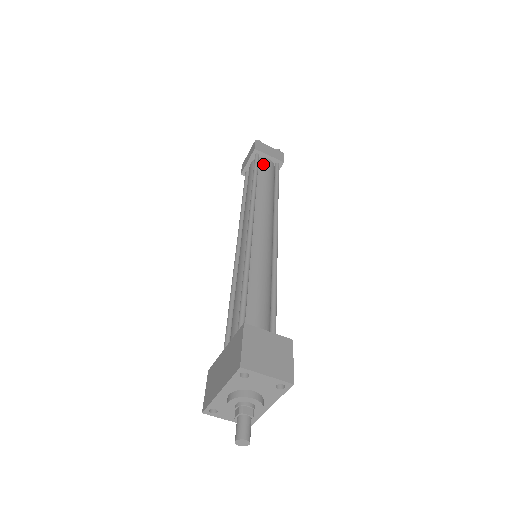
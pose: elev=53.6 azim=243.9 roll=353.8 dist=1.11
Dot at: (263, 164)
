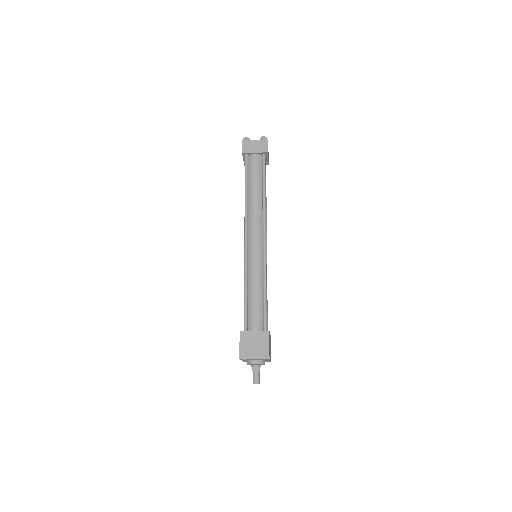
Dot at: (251, 164)
